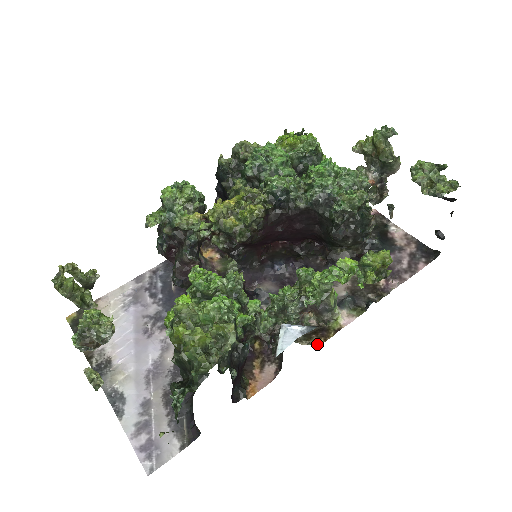
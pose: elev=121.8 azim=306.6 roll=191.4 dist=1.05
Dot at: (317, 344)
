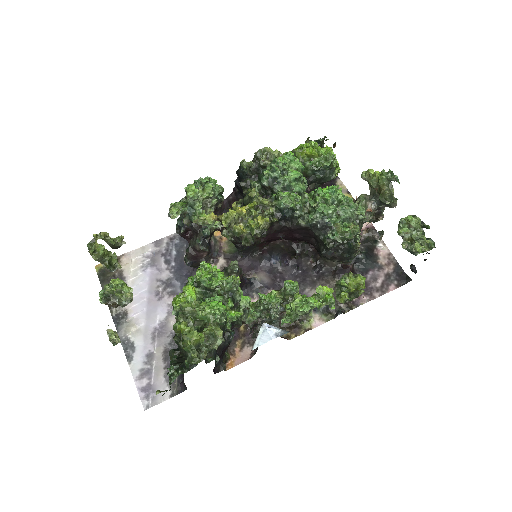
Dot at: (289, 338)
